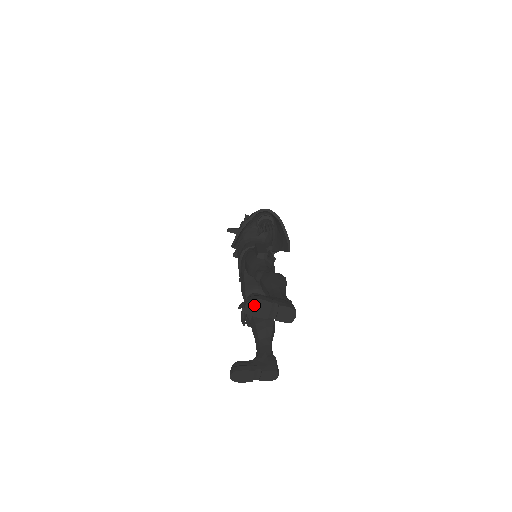
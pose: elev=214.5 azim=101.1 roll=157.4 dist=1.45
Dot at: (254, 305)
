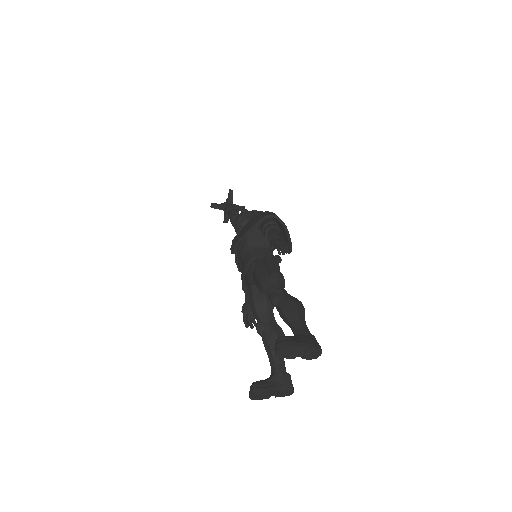
Dot at: (285, 350)
